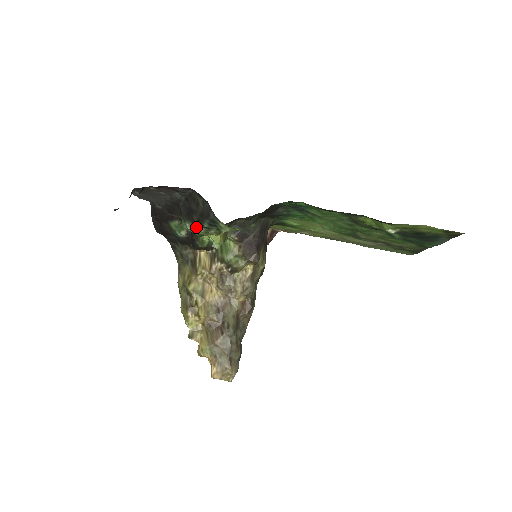
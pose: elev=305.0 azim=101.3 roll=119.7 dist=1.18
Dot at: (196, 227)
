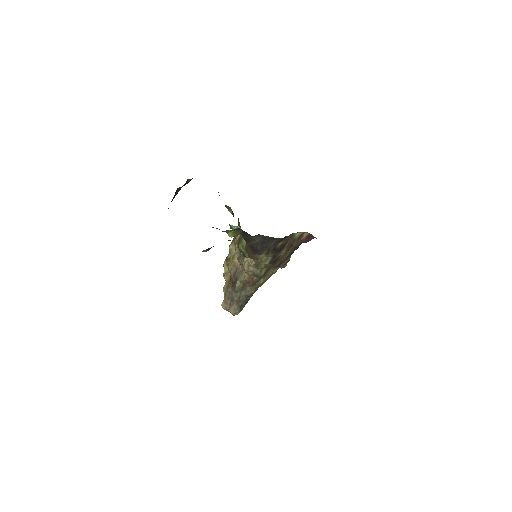
Dot at: occluded
